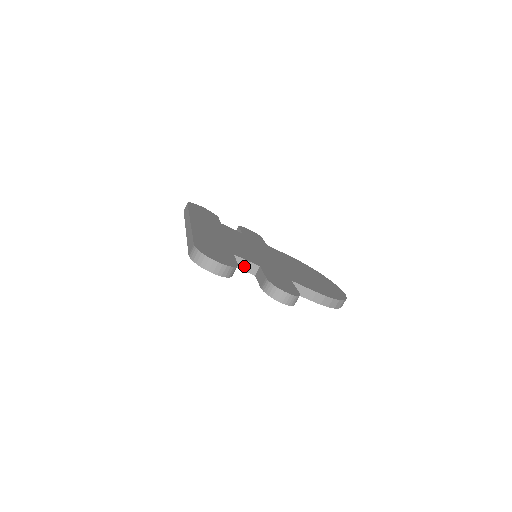
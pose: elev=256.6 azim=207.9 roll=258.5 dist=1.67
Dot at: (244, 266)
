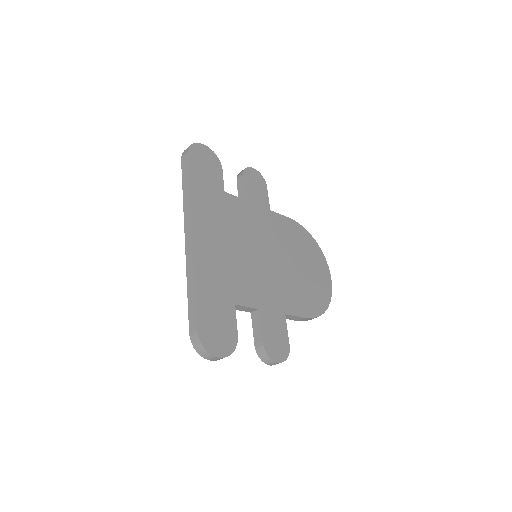
Dot at: (243, 309)
